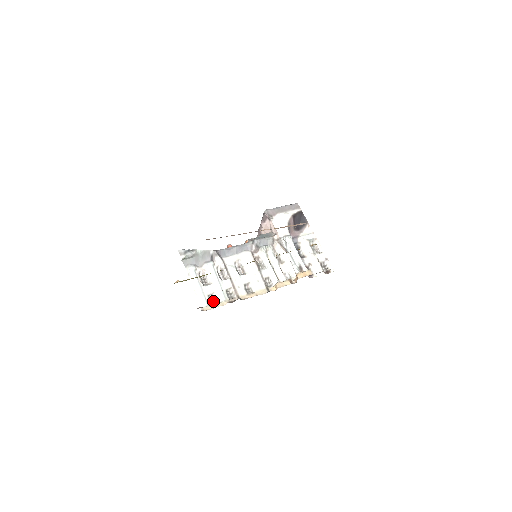
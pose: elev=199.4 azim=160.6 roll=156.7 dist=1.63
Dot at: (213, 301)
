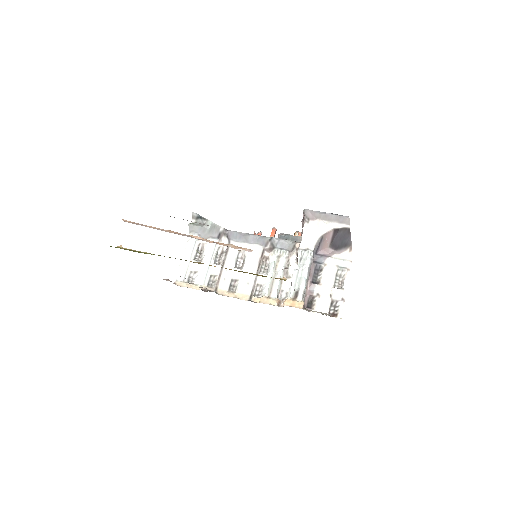
Dot at: (192, 279)
